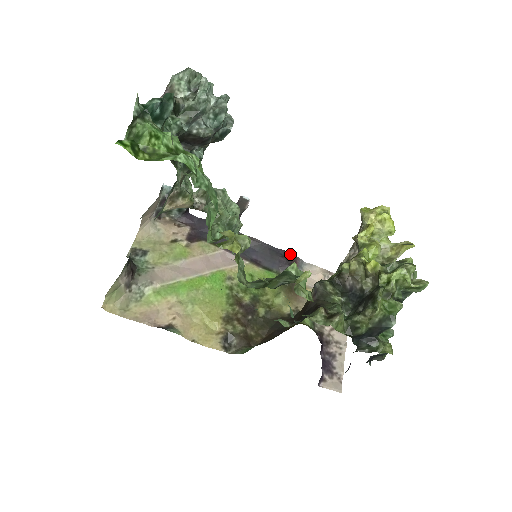
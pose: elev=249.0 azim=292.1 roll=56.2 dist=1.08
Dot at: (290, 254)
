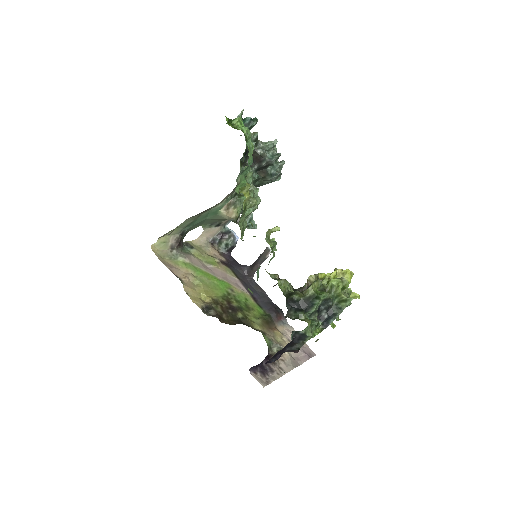
Dot at: (280, 310)
